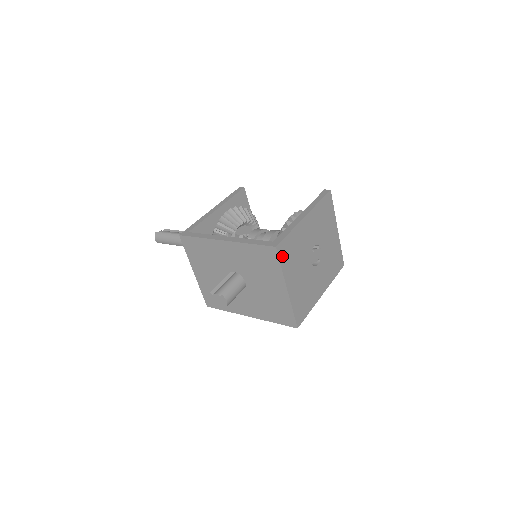
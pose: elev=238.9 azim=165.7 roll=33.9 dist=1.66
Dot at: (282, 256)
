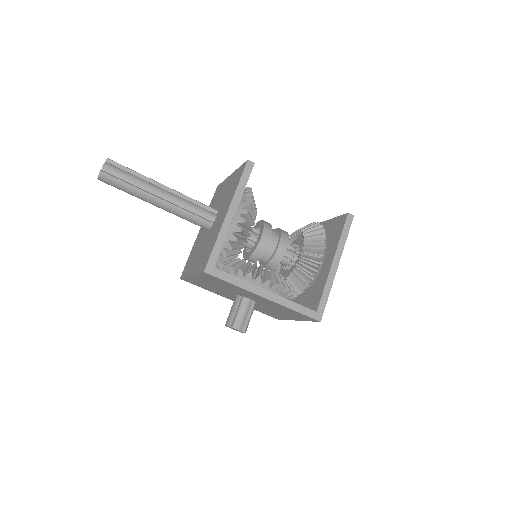
Dot at: occluded
